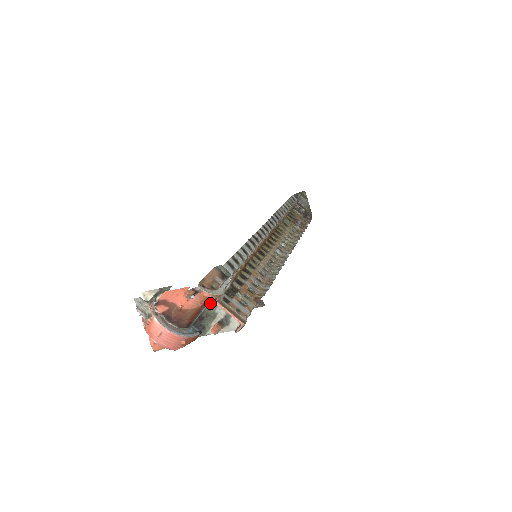
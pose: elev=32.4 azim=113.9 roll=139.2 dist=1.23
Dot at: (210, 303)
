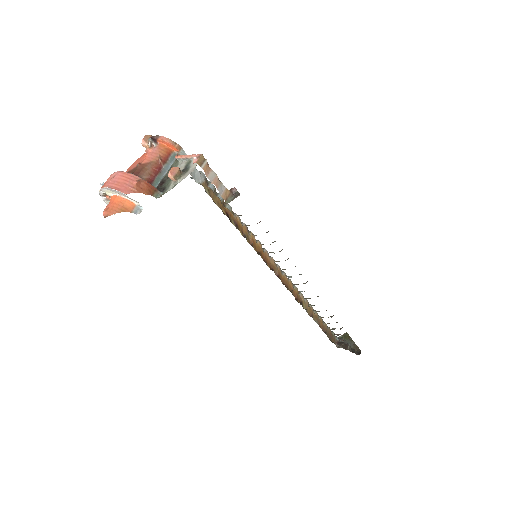
Dot at: (172, 166)
